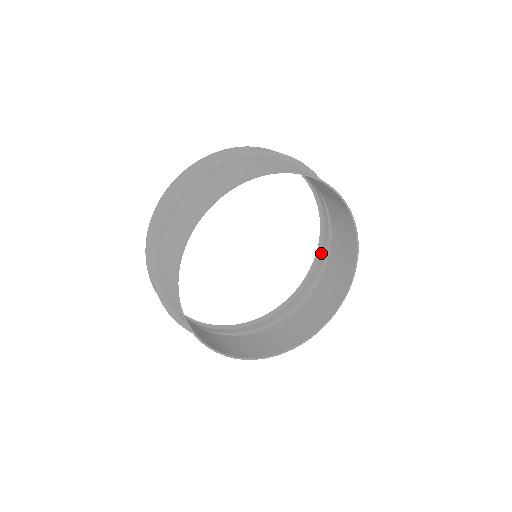
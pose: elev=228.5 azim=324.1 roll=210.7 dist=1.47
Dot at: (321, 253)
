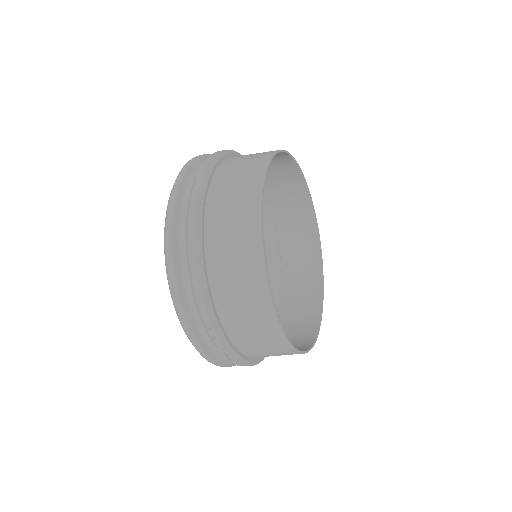
Dot at: occluded
